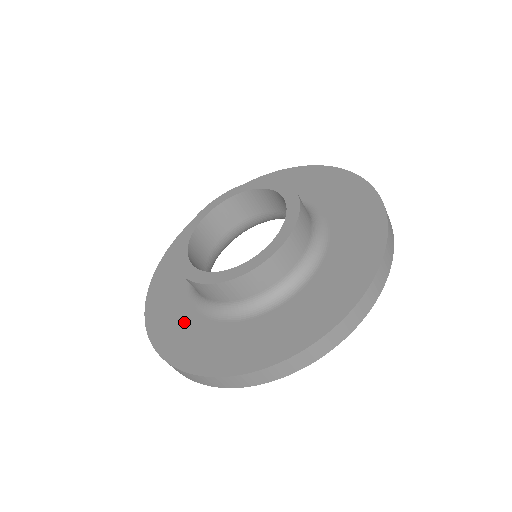
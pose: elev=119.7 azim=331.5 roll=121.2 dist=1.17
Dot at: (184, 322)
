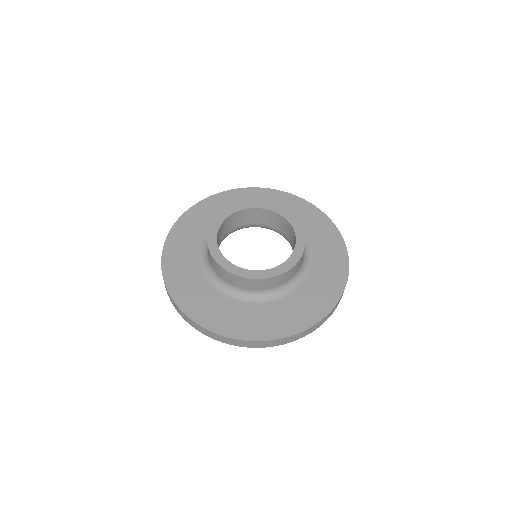
Dot at: (191, 275)
